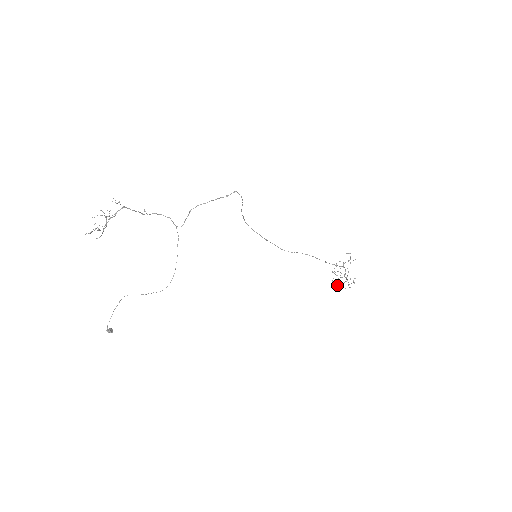
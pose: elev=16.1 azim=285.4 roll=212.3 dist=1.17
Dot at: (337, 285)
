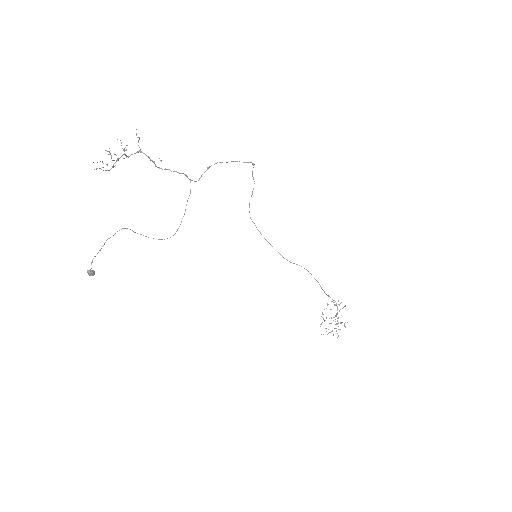
Dot at: occluded
